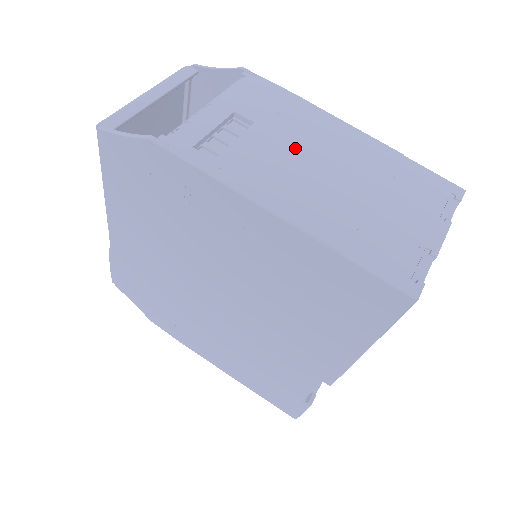
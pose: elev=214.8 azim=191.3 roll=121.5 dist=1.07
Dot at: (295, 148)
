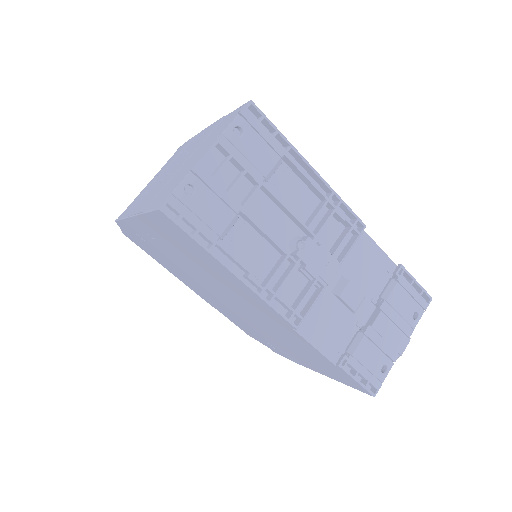
Dot at: (167, 170)
